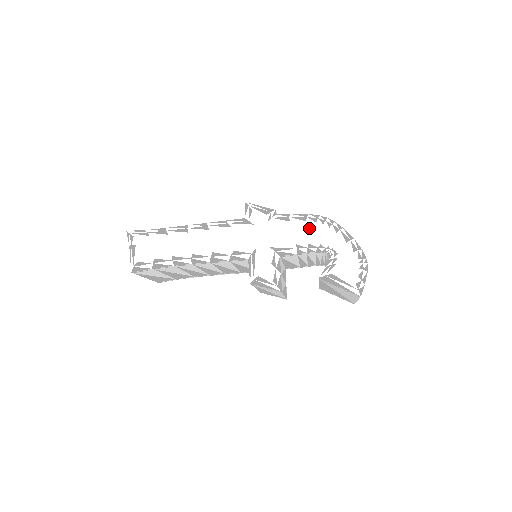
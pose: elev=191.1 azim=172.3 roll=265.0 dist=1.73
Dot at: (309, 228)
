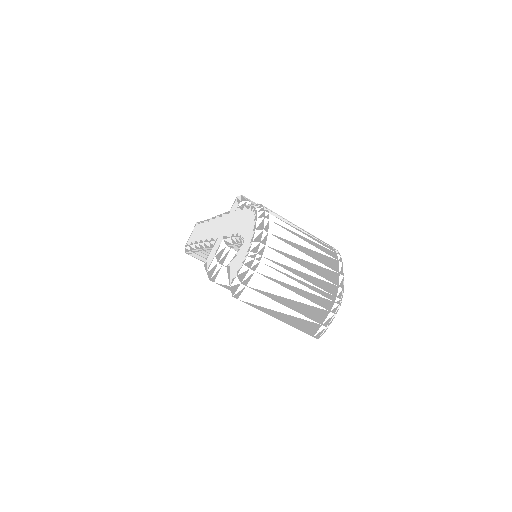
Dot at: (246, 217)
